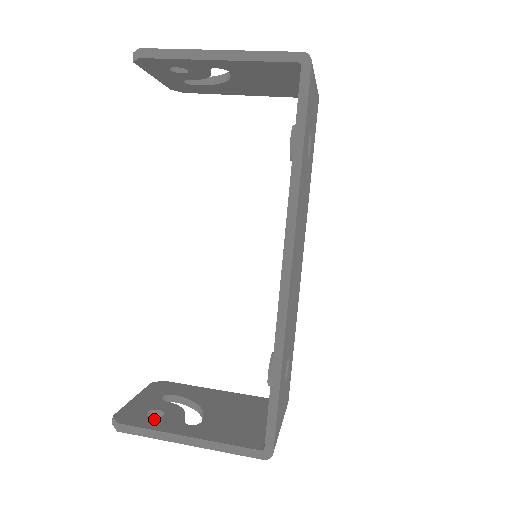
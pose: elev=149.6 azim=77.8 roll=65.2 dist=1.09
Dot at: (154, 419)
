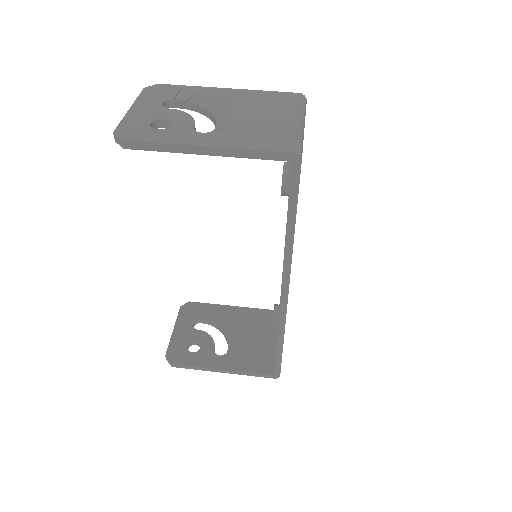
Dot at: (194, 354)
